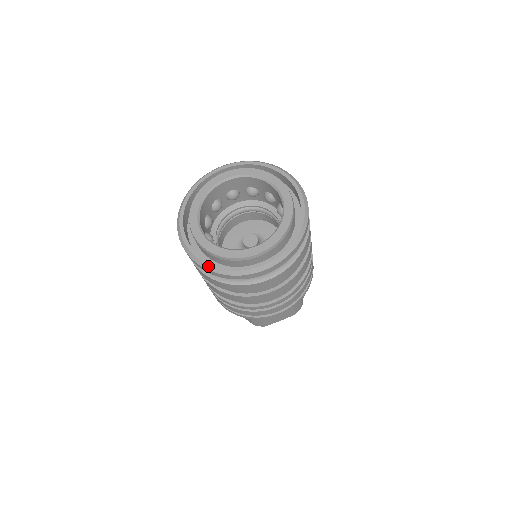
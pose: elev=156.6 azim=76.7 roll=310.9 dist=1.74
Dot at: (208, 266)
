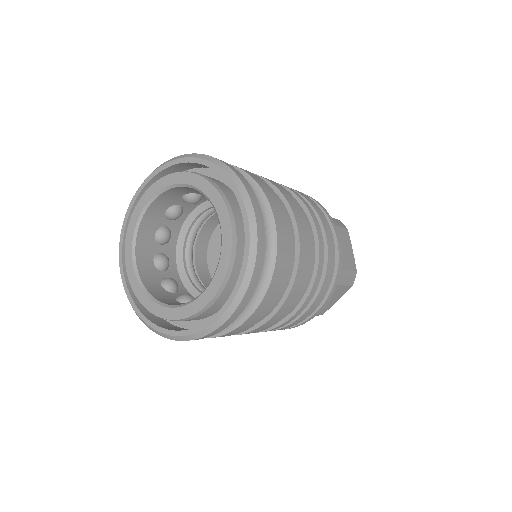
Dot at: (122, 282)
